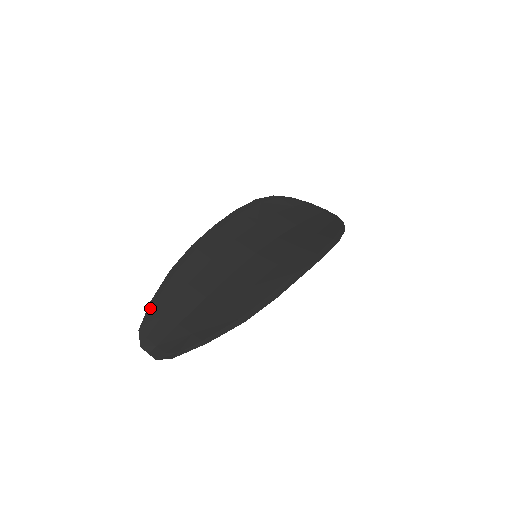
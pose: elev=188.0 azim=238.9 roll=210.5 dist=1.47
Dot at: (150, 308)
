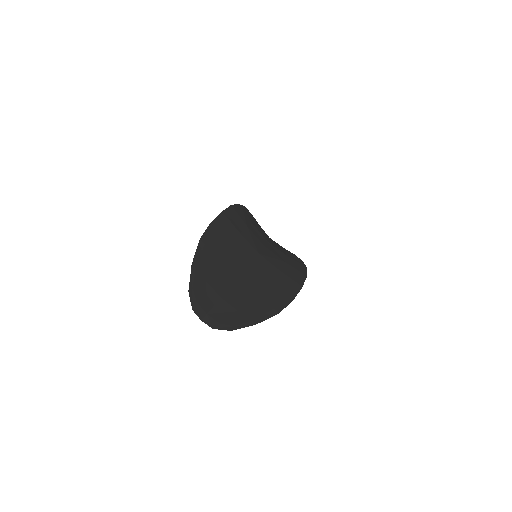
Dot at: (193, 271)
